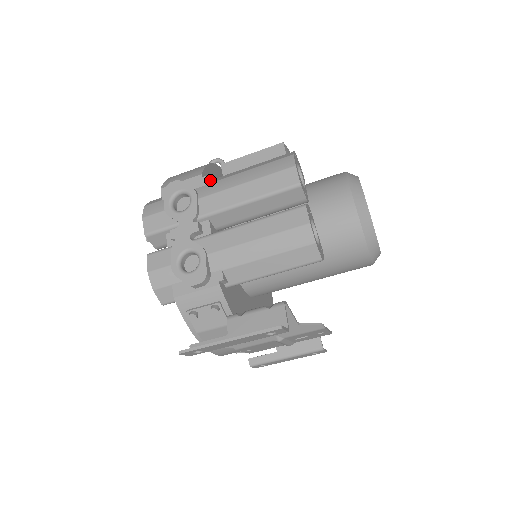
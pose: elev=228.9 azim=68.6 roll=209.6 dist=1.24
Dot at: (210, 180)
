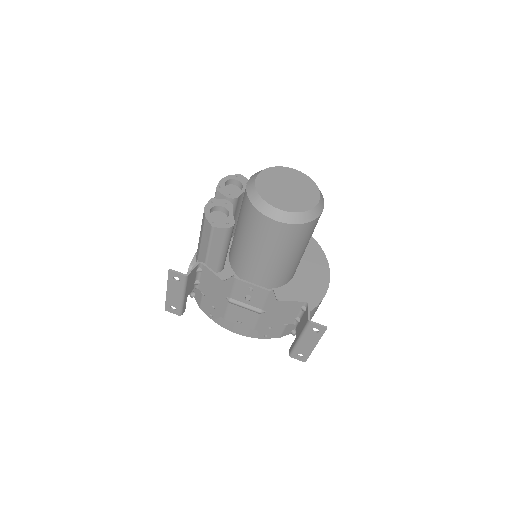
Dot at: occluded
